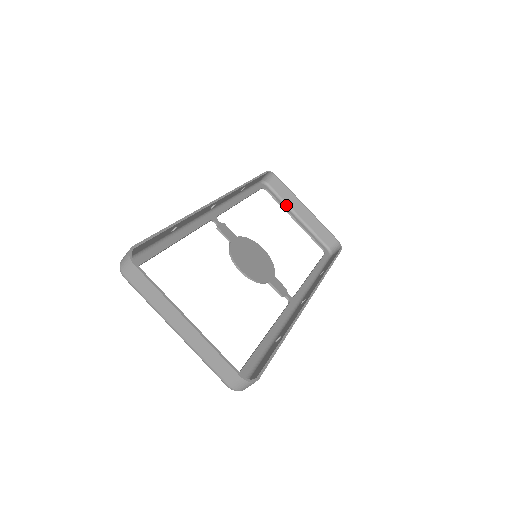
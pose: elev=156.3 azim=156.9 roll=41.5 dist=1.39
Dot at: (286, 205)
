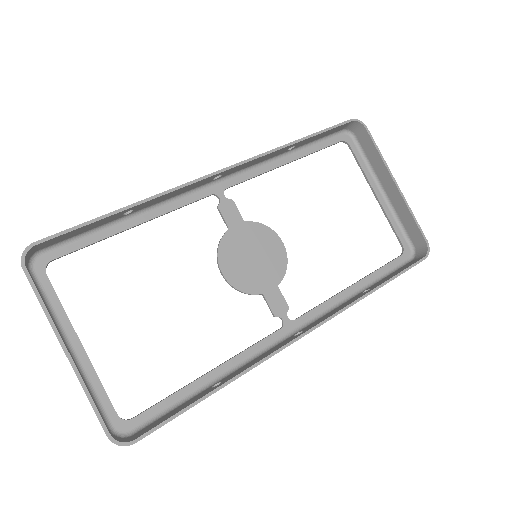
Dot at: (371, 171)
